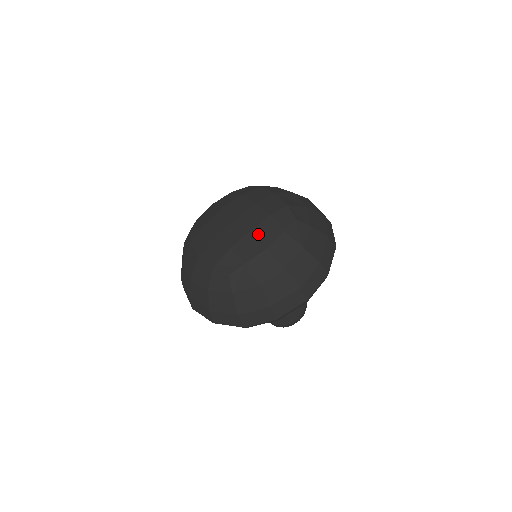
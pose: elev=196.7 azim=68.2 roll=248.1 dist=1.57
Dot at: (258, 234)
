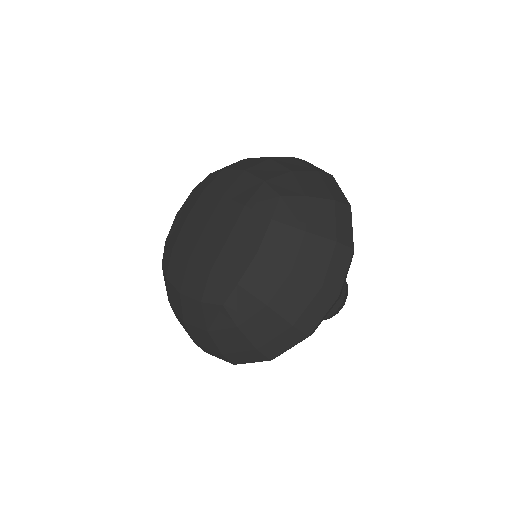
Dot at: (239, 238)
